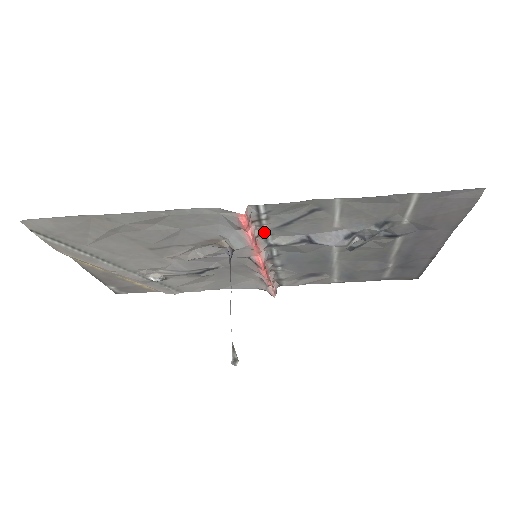
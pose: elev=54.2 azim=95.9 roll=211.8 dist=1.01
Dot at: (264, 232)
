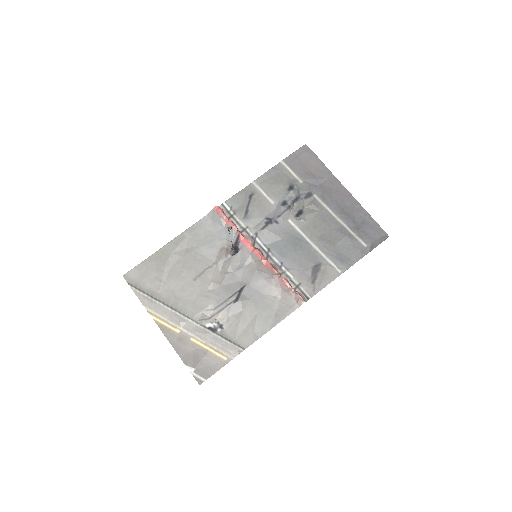
Dot at: (242, 227)
